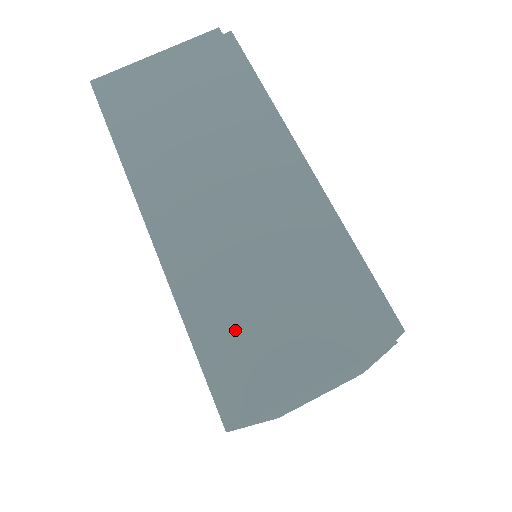
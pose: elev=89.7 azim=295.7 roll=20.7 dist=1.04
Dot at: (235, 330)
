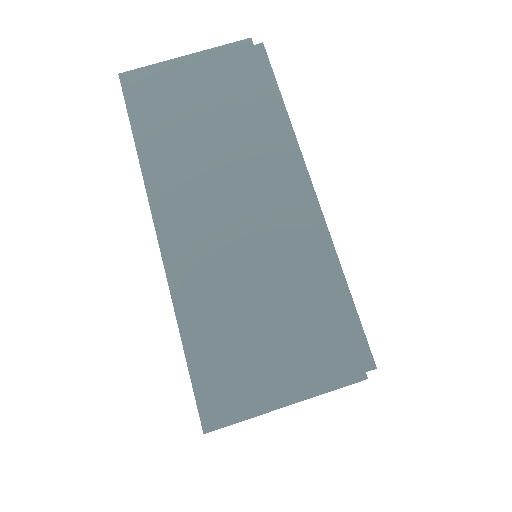
Dot at: (224, 343)
